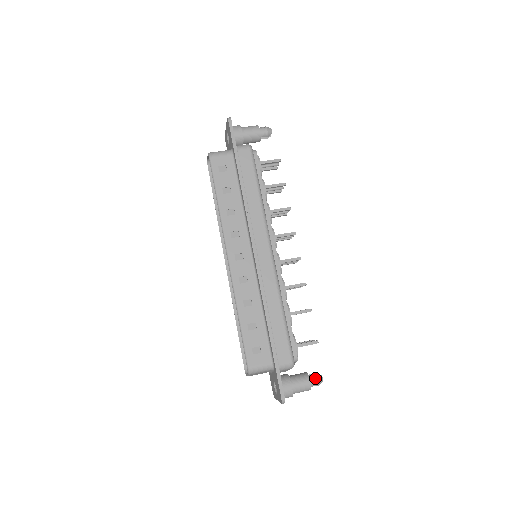
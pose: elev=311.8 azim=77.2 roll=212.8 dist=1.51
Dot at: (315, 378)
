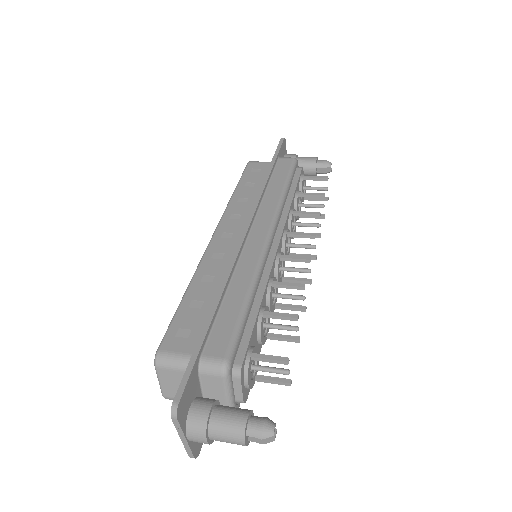
Dot at: (260, 420)
